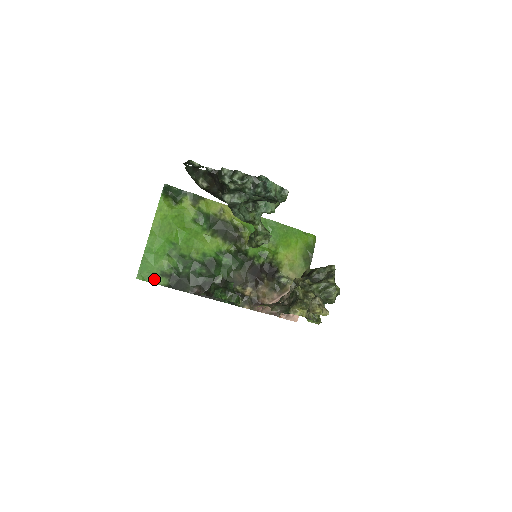
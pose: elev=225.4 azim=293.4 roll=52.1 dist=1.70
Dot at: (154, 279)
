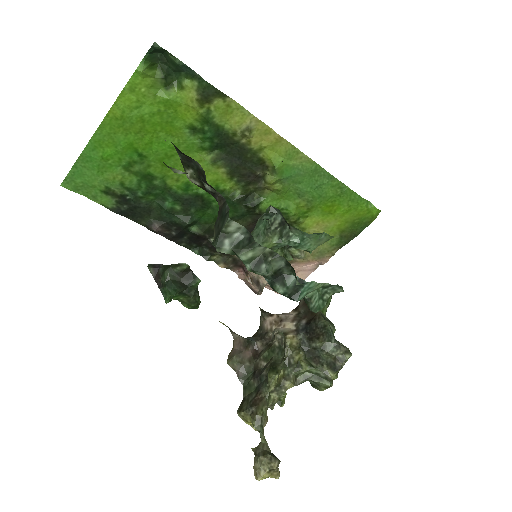
Dot at: (92, 193)
